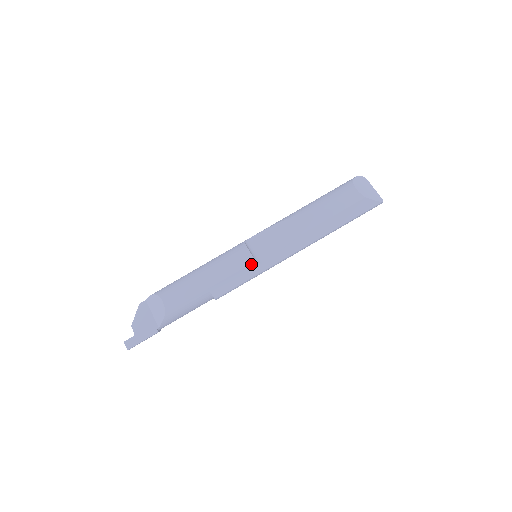
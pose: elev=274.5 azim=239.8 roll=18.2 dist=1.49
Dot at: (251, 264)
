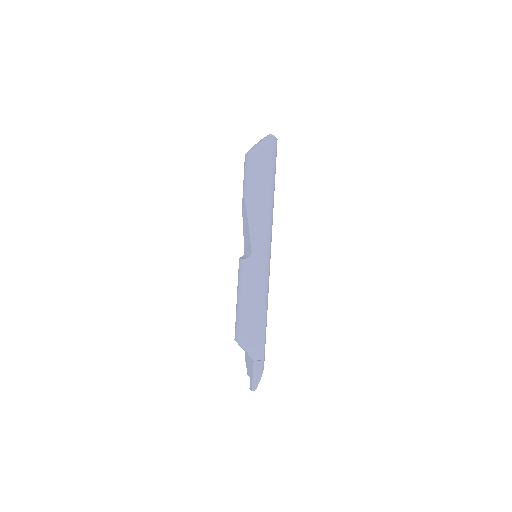
Dot at: (245, 264)
